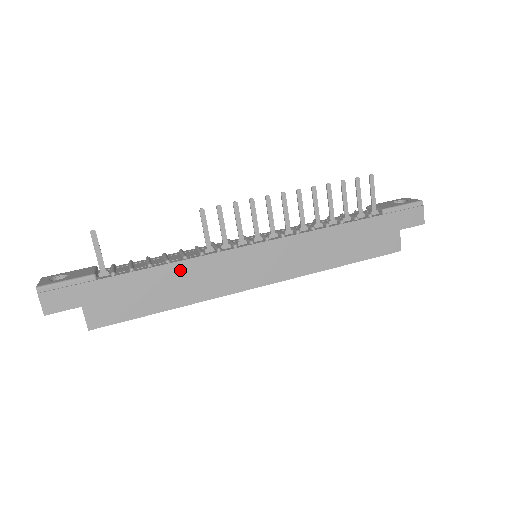
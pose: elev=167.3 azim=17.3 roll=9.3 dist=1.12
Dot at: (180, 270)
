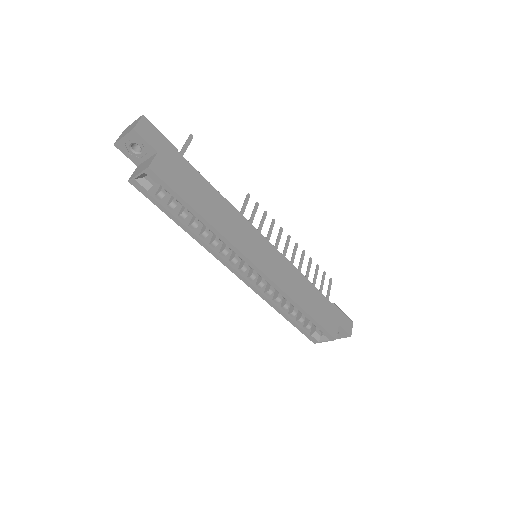
Dot at: (223, 204)
